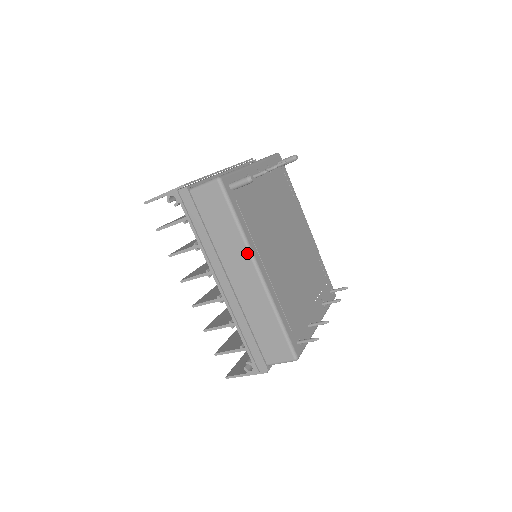
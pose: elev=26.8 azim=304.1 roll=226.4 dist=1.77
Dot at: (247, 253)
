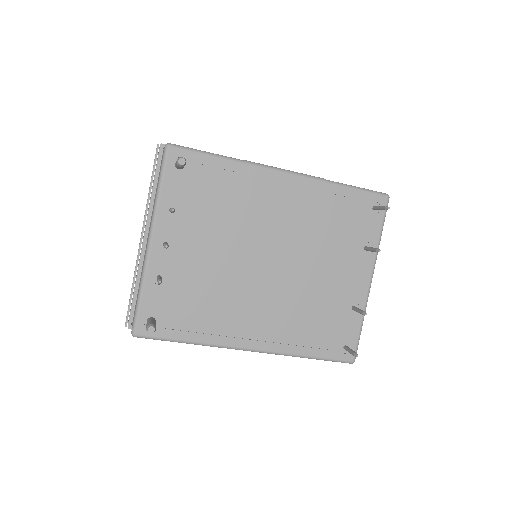
Dot at: occluded
